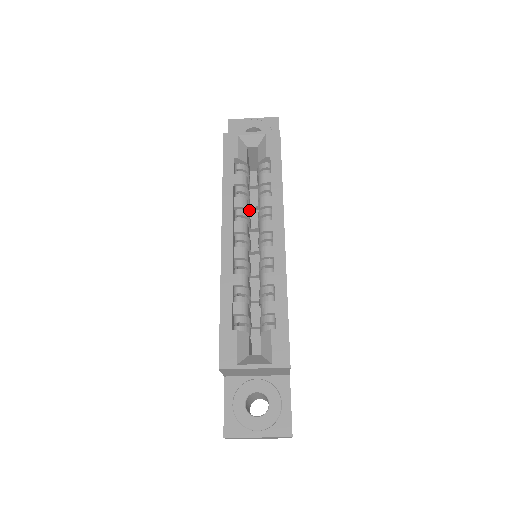
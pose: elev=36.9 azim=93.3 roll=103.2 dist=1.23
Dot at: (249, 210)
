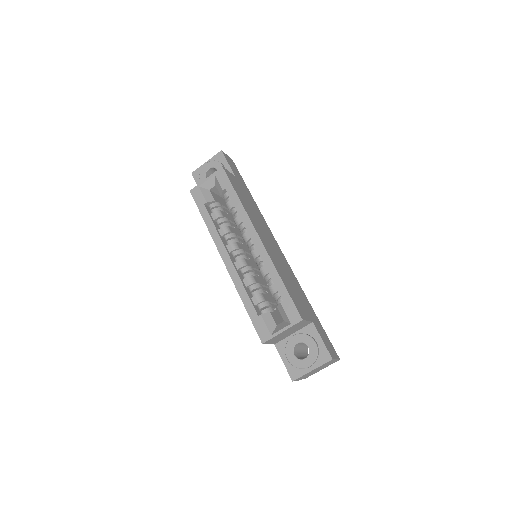
Dot at: occluded
